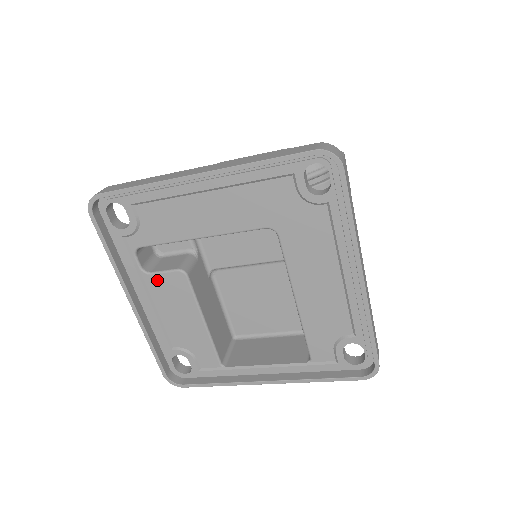
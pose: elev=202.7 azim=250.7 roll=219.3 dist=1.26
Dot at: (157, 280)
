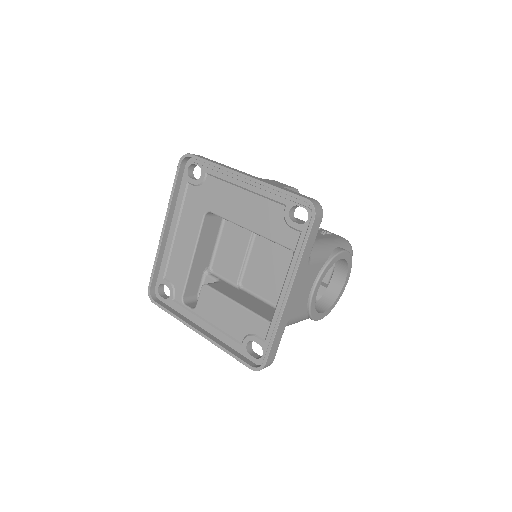
Dot at: (200, 306)
